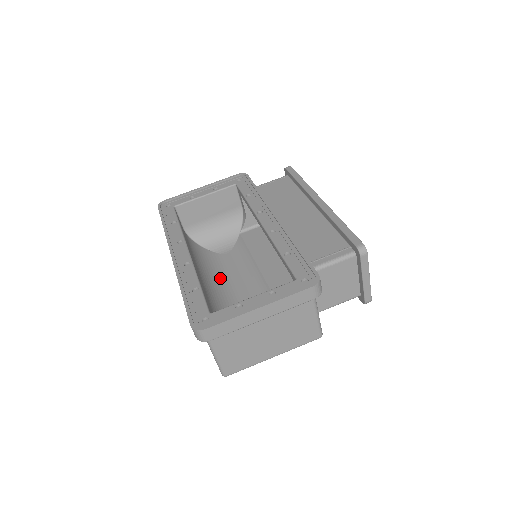
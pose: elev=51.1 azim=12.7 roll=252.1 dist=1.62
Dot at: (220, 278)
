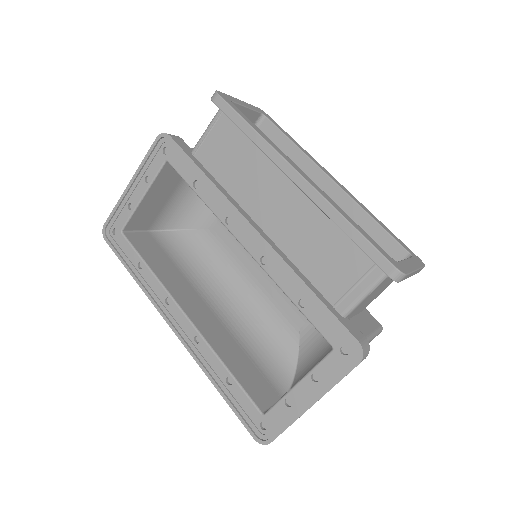
Dot at: (230, 274)
